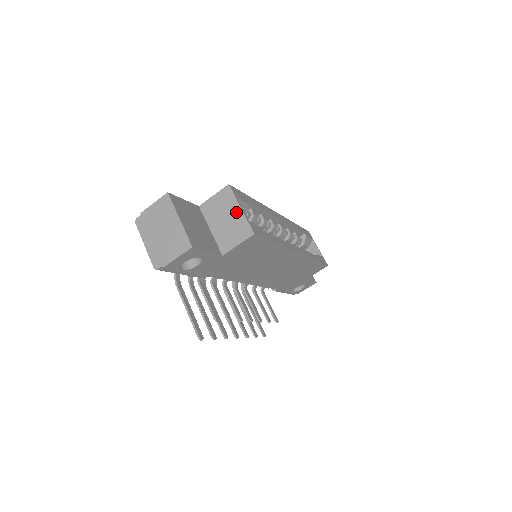
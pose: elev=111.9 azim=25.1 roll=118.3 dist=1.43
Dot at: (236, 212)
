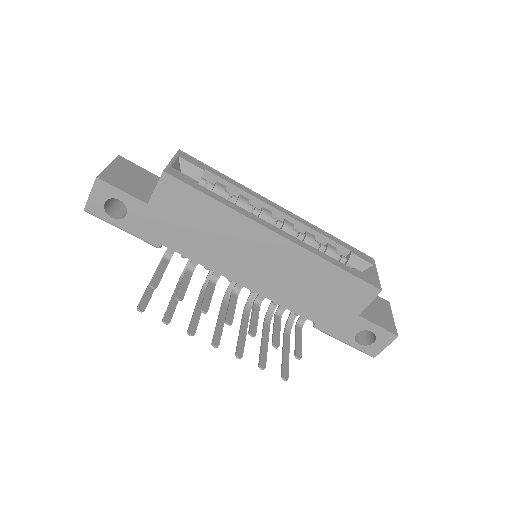
Dot at: occluded
